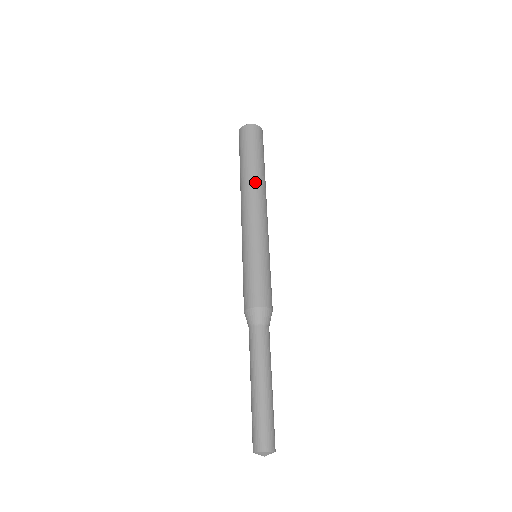
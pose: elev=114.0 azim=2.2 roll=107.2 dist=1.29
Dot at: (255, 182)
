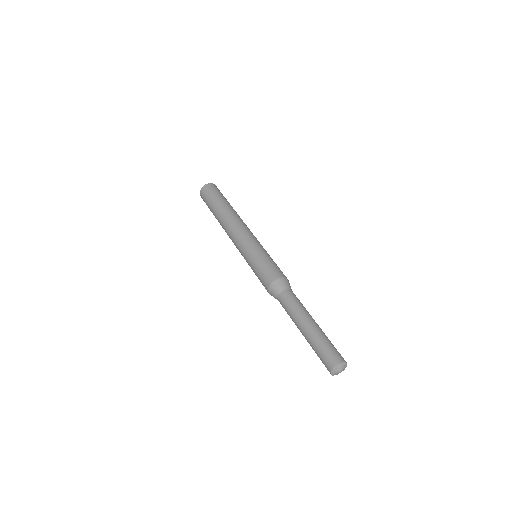
Dot at: (222, 218)
